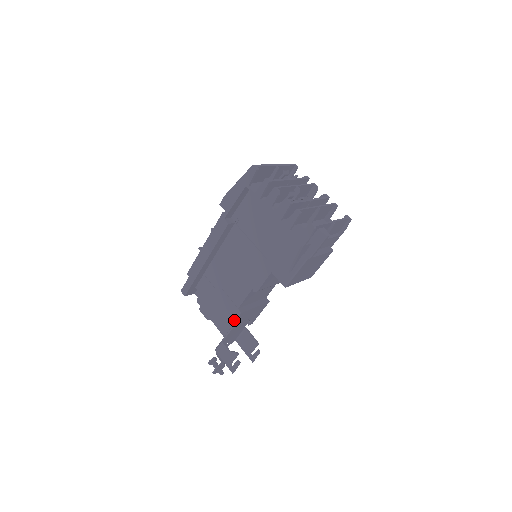
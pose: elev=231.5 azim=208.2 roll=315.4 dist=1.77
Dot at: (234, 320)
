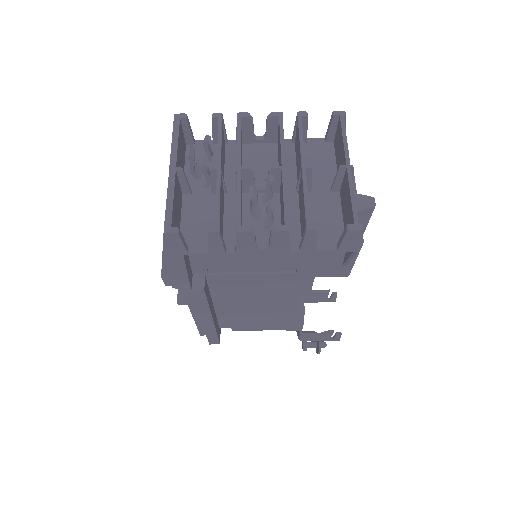
Dot at: (300, 320)
